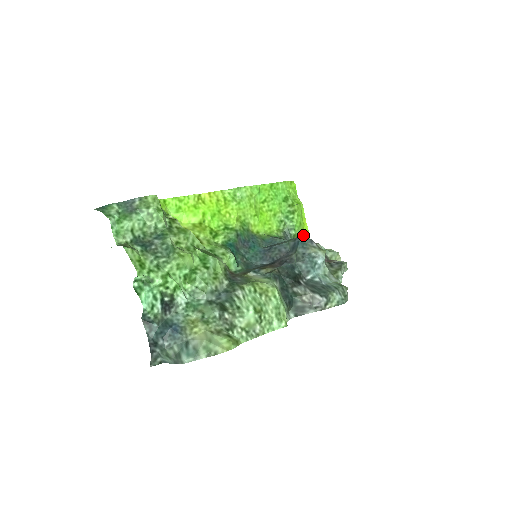
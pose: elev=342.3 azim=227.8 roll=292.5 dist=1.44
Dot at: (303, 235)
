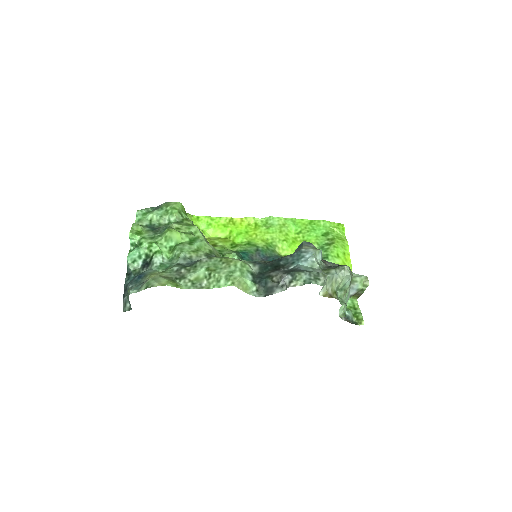
Dot at: occluded
